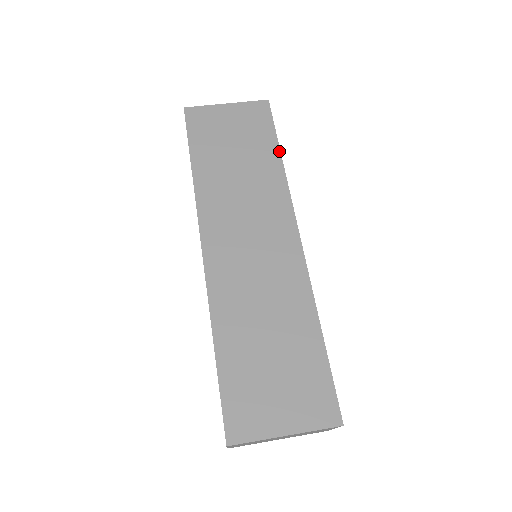
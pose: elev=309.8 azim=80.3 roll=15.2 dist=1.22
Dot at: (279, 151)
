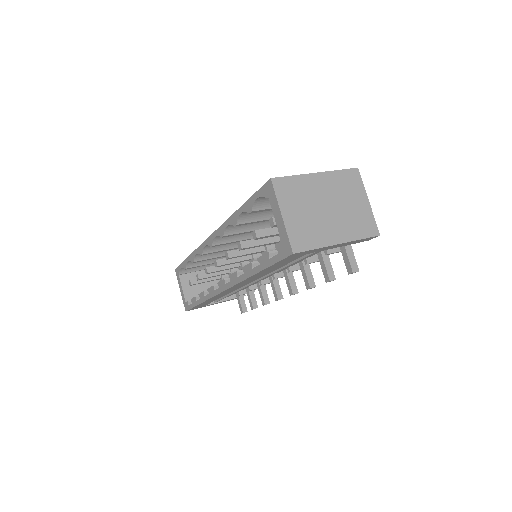
Dot at: occluded
